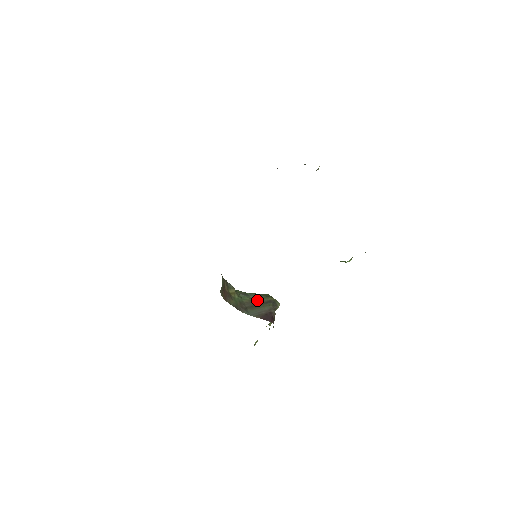
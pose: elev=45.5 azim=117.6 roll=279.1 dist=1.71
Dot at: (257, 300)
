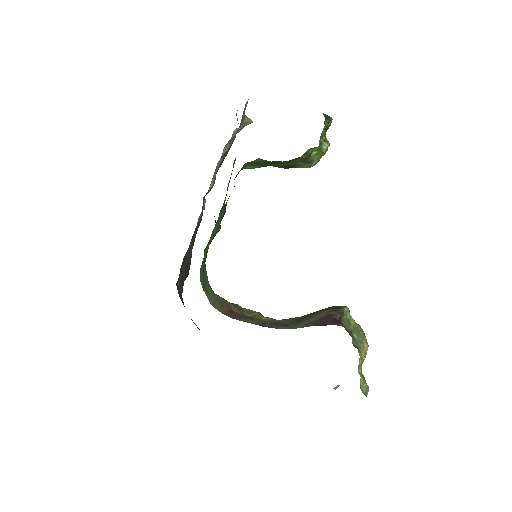
Dot at: (305, 315)
